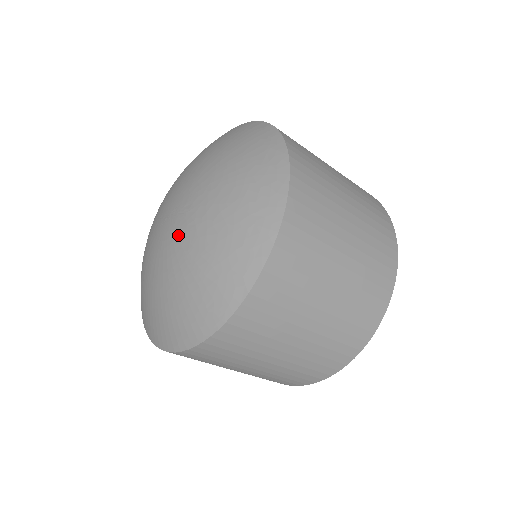
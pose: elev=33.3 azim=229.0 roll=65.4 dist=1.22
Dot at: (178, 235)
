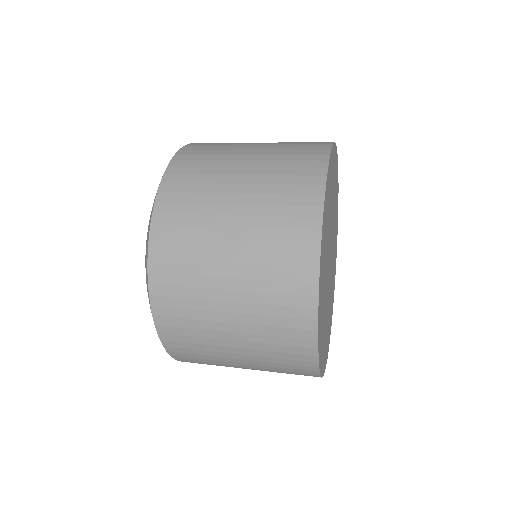
Dot at: occluded
